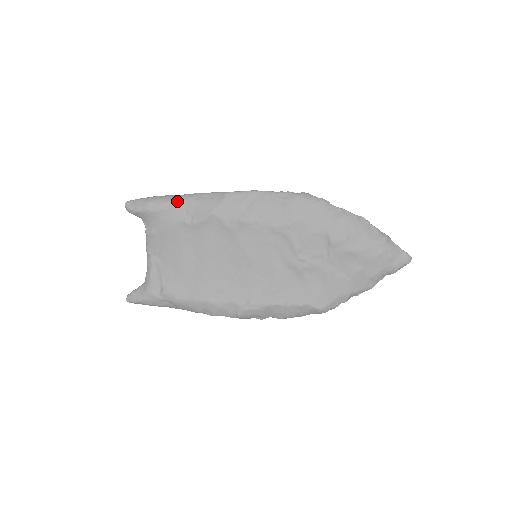
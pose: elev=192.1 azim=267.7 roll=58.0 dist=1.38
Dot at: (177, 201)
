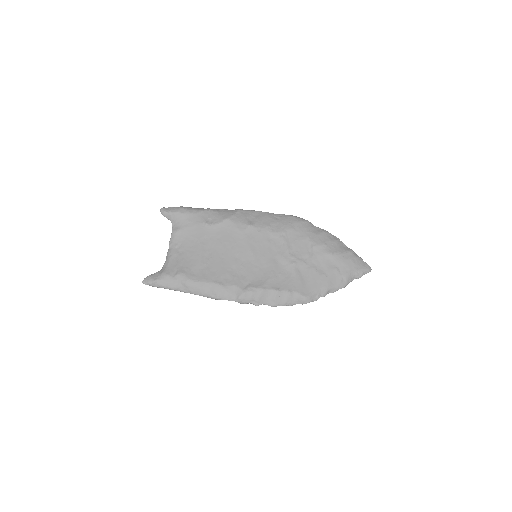
Dot at: (202, 210)
